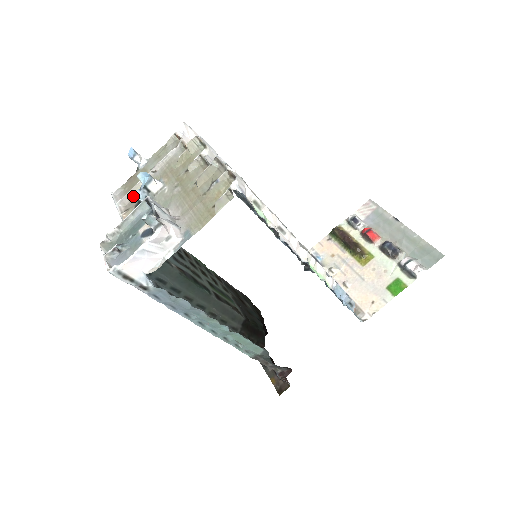
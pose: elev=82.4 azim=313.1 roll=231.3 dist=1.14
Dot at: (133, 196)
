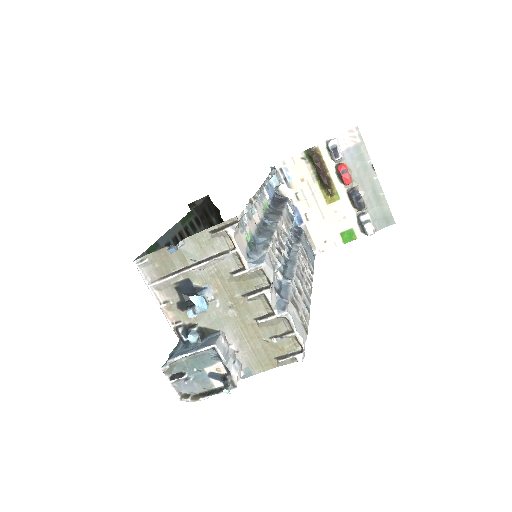
Dot at: (170, 285)
